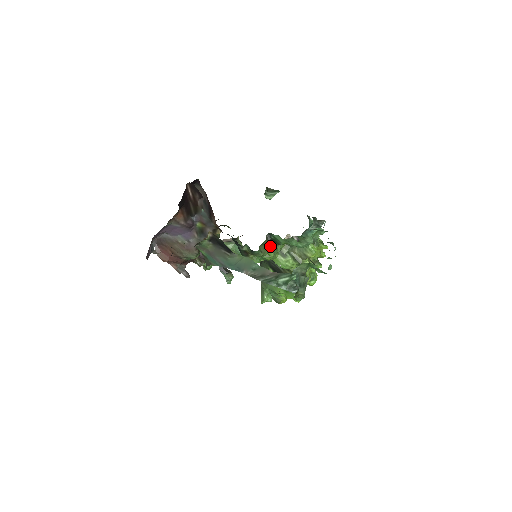
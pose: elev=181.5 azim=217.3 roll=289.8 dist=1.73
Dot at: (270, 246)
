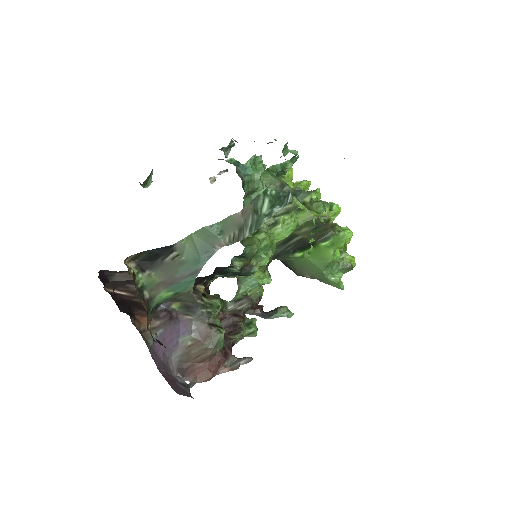
Dot at: (253, 234)
